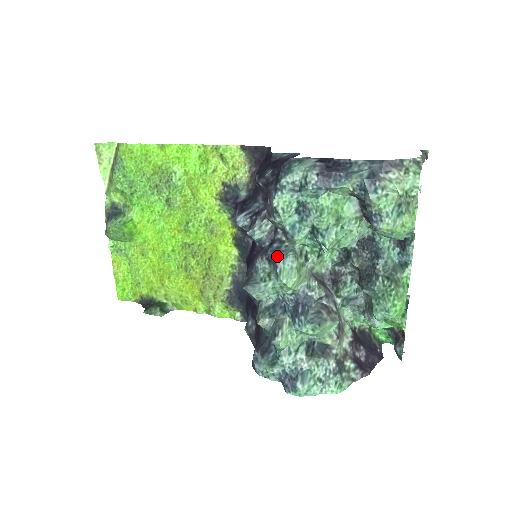
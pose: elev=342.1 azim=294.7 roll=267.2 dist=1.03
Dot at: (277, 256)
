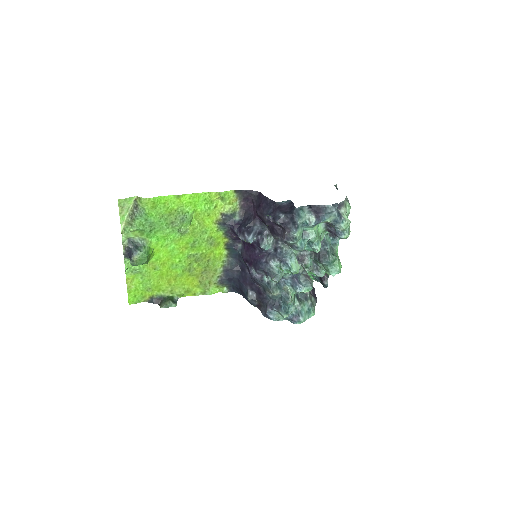
Dot at: (284, 257)
